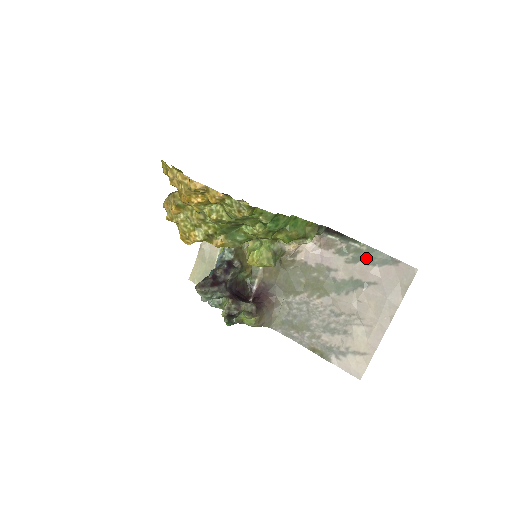
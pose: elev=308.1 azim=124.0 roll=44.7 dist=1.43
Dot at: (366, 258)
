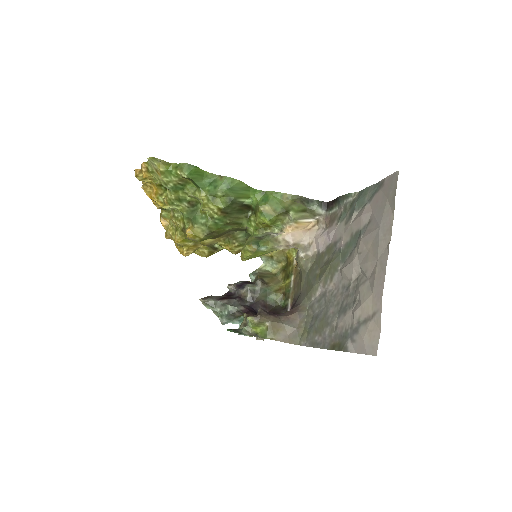
Dot at: (358, 204)
